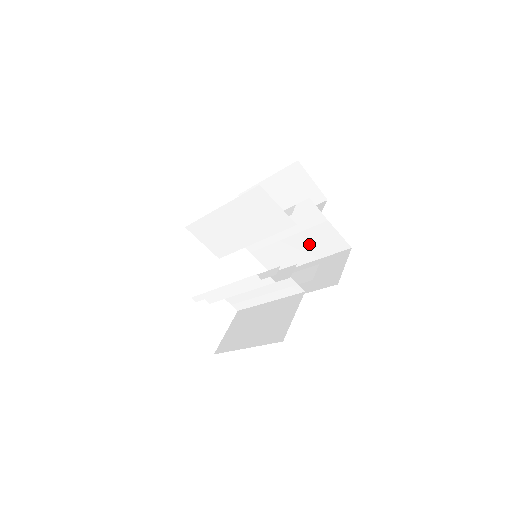
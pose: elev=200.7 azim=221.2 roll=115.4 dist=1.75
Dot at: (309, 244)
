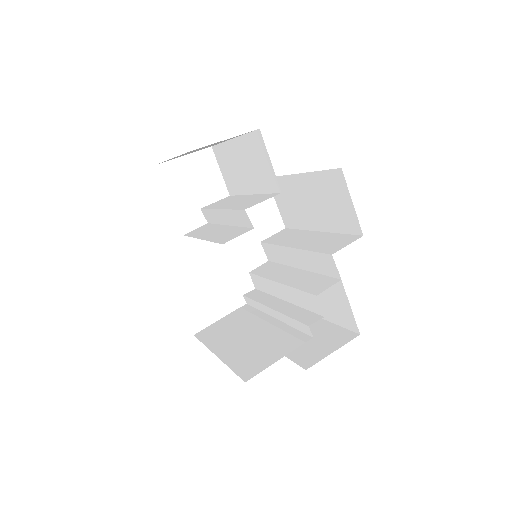
Dot at: occluded
